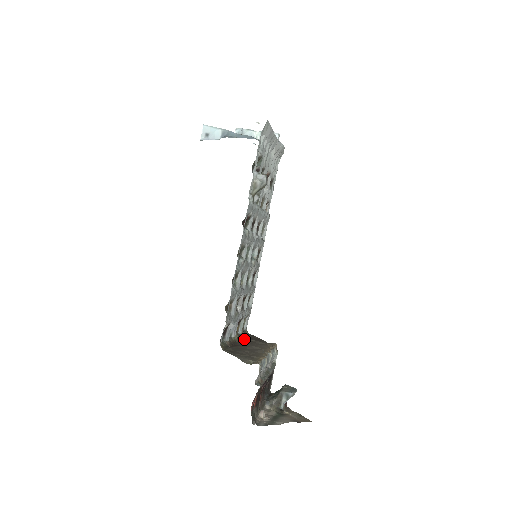
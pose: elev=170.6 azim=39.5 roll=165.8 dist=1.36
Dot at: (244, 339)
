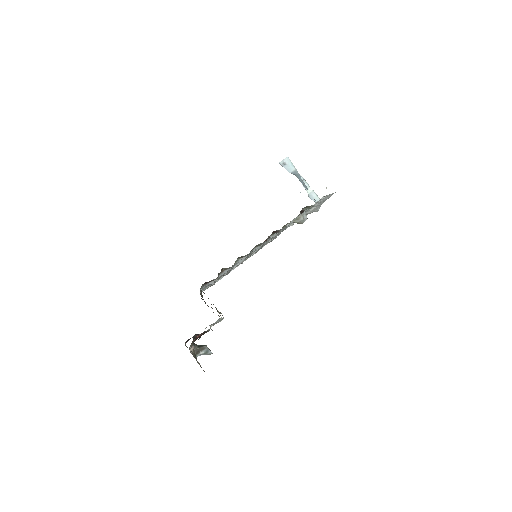
Dot at: occluded
